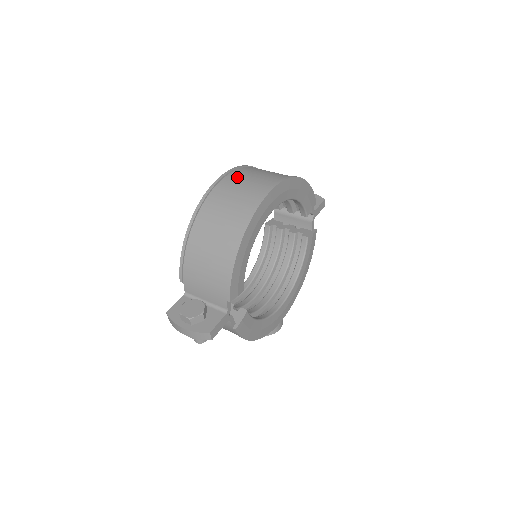
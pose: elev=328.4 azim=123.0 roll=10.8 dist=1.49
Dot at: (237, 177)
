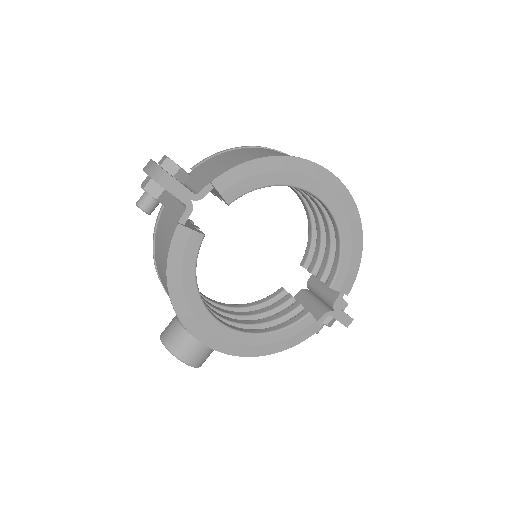
Dot at: occluded
